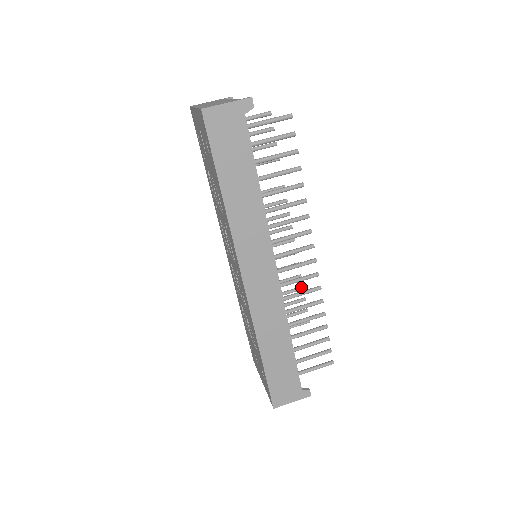
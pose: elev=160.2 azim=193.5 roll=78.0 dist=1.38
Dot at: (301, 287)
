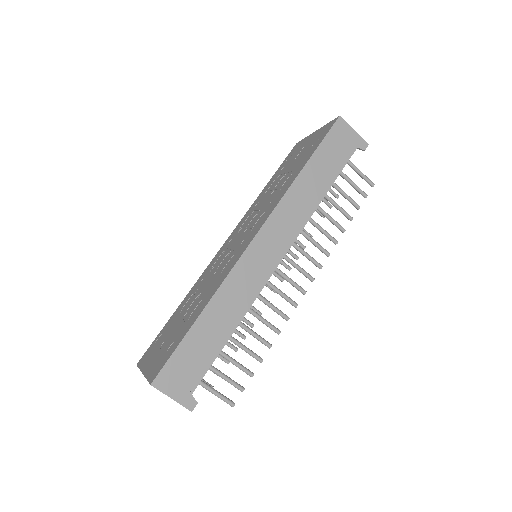
Dot at: occluded
